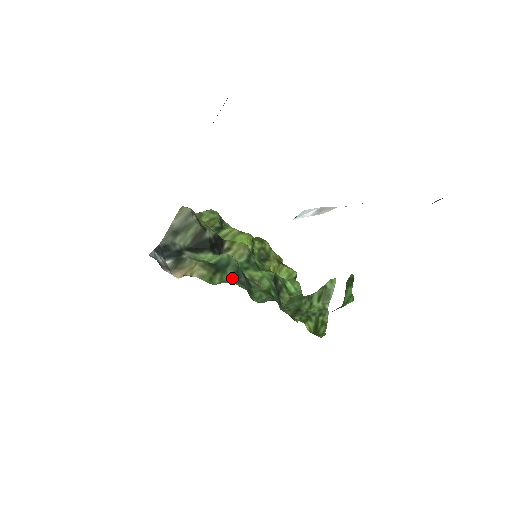
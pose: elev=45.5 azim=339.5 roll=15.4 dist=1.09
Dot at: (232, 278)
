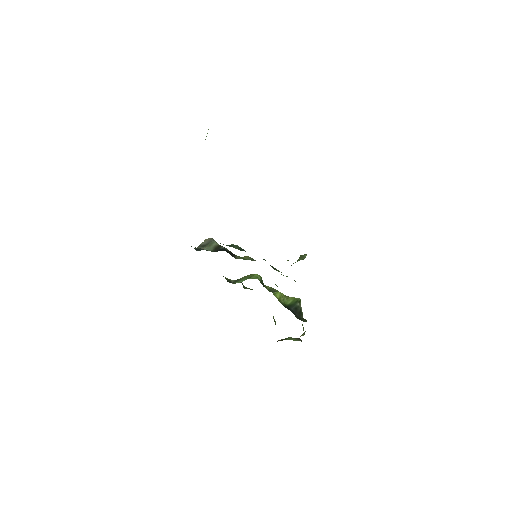
Dot at: occluded
